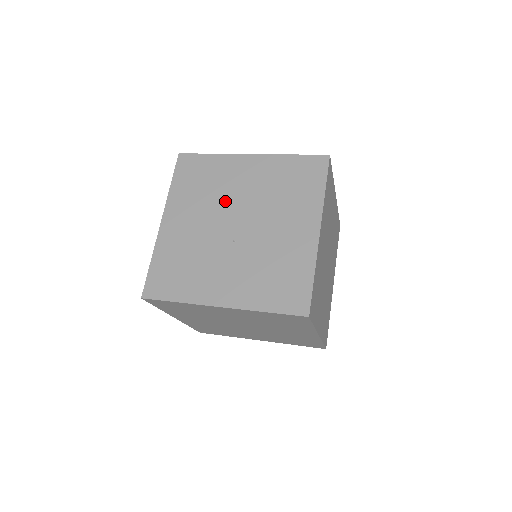
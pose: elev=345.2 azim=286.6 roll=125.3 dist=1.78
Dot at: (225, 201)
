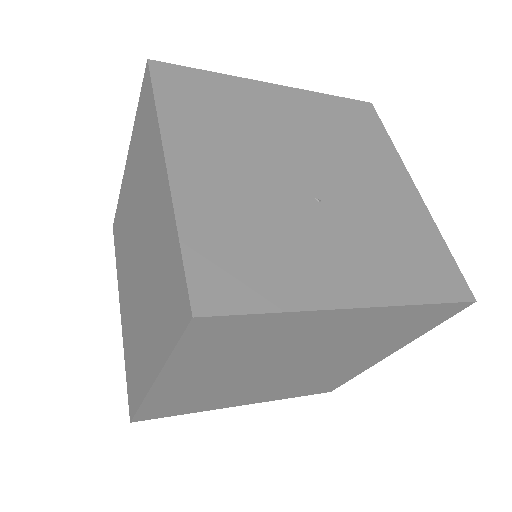
Dot at: (271, 141)
